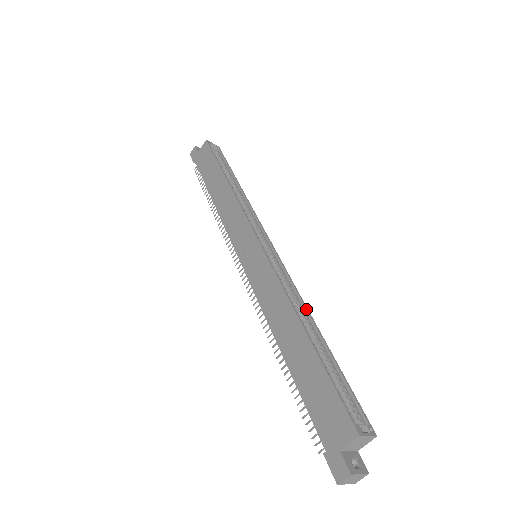
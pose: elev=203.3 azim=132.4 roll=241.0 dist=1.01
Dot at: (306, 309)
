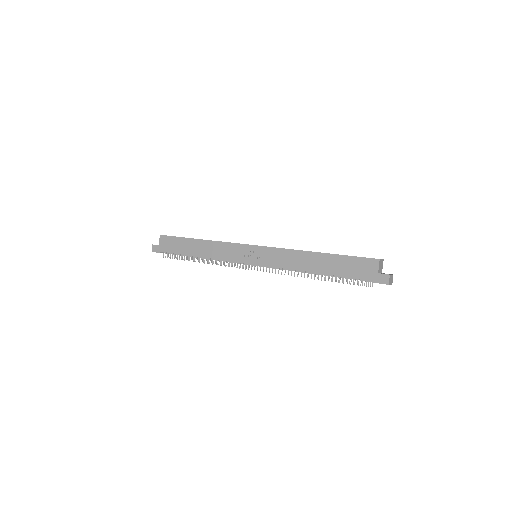
Dot at: occluded
